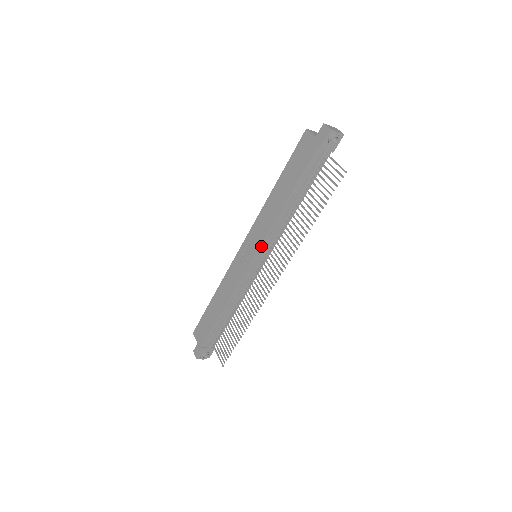
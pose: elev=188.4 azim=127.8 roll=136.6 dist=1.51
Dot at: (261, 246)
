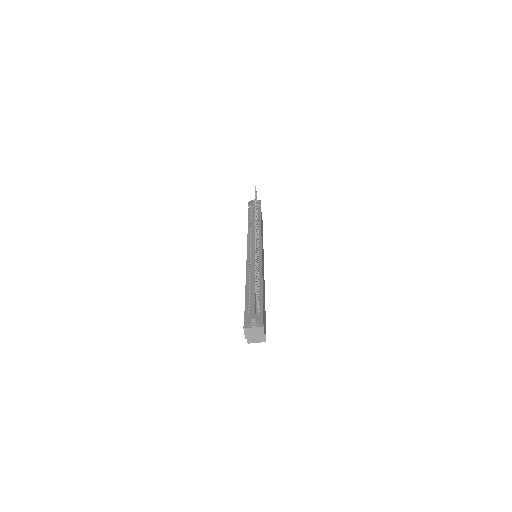
Dot at: (248, 243)
